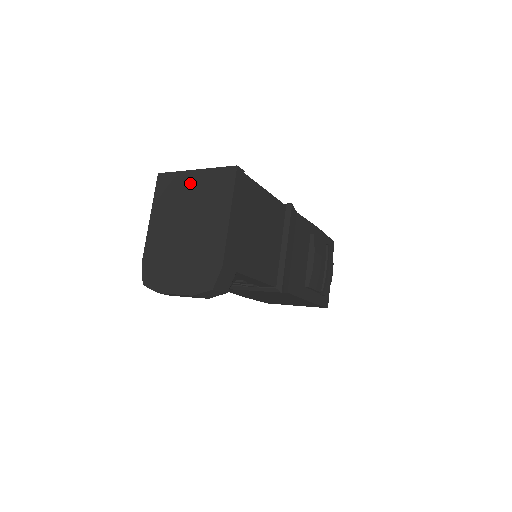
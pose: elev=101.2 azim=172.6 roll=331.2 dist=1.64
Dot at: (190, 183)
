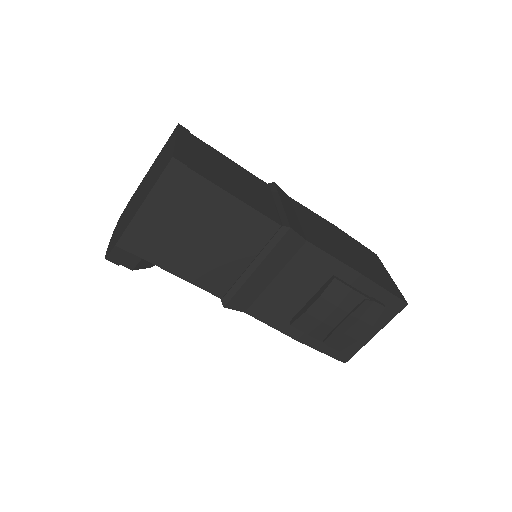
Dot at: (168, 149)
